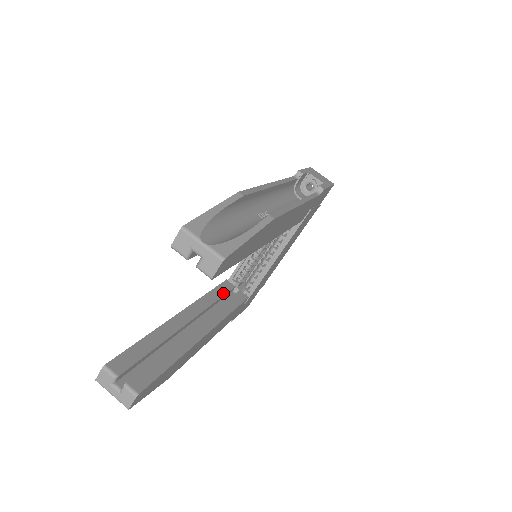
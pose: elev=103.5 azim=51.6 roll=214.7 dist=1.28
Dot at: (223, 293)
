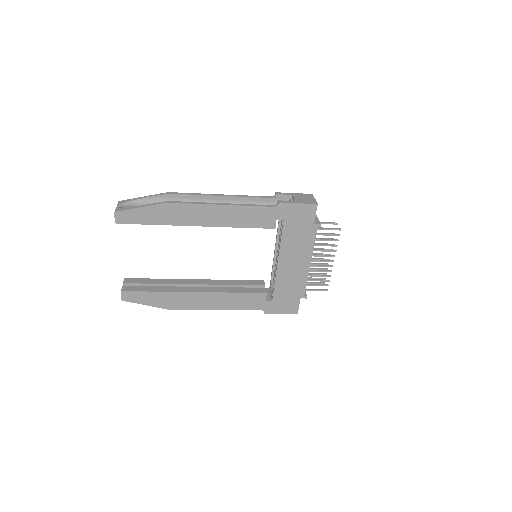
Dot at: (246, 284)
